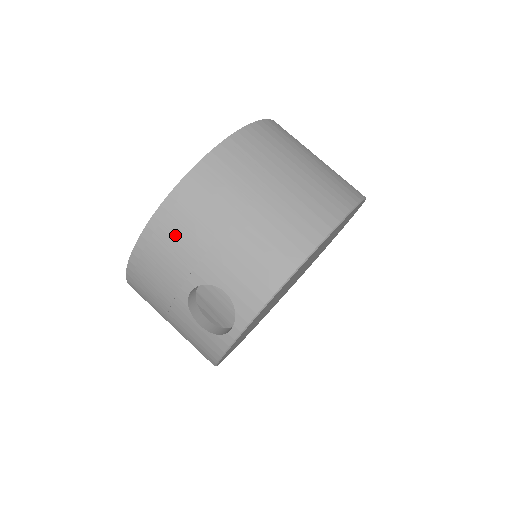
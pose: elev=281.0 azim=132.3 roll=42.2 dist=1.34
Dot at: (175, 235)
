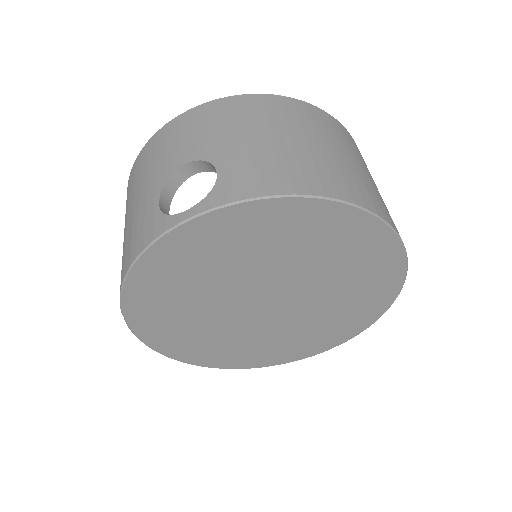
Dot at: (220, 117)
